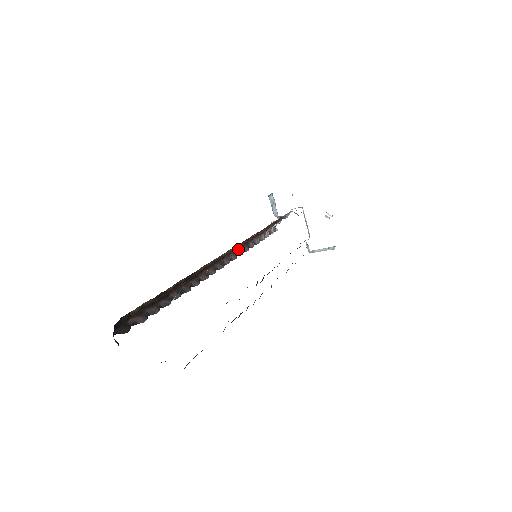
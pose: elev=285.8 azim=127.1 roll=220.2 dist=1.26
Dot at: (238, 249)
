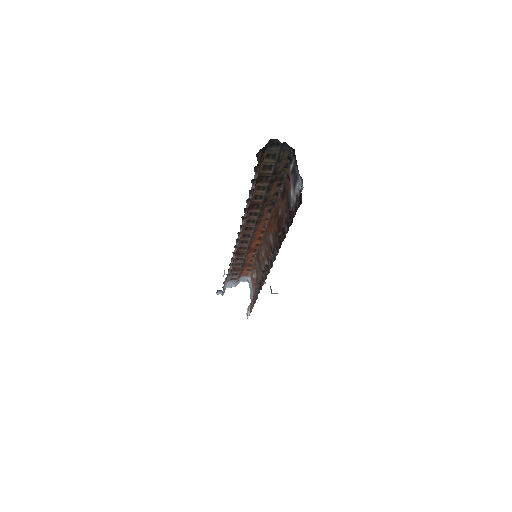
Dot at: occluded
